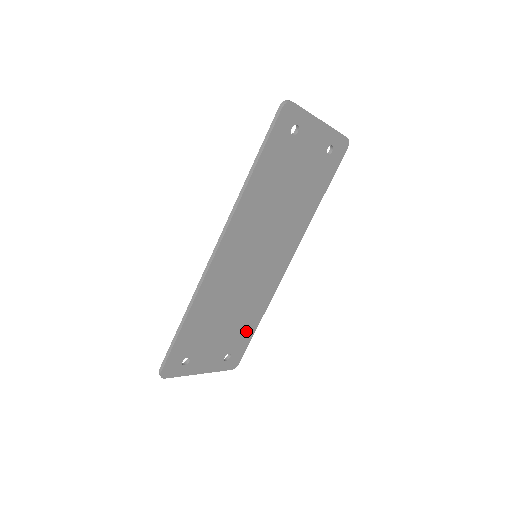
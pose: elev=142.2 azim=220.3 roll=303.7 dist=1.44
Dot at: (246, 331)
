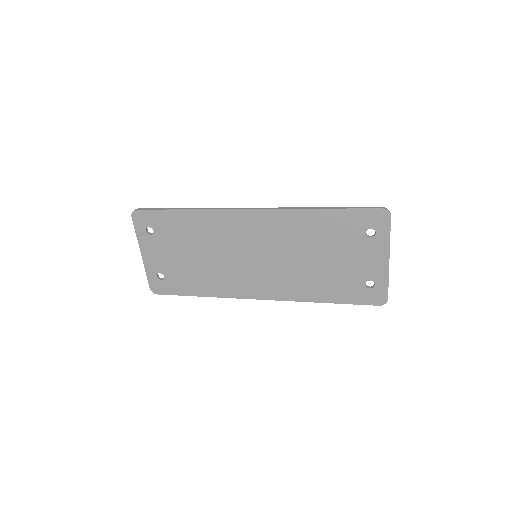
Dot at: (188, 285)
